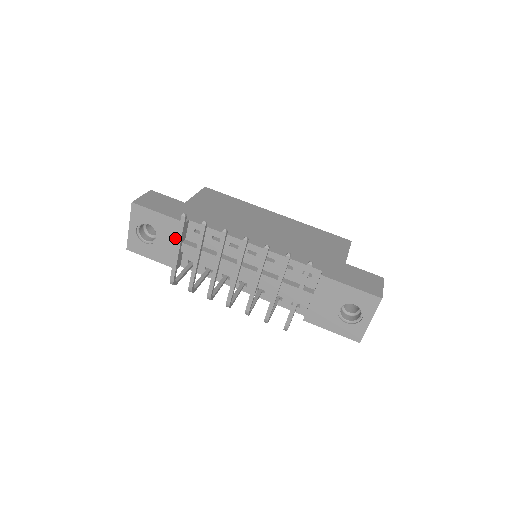
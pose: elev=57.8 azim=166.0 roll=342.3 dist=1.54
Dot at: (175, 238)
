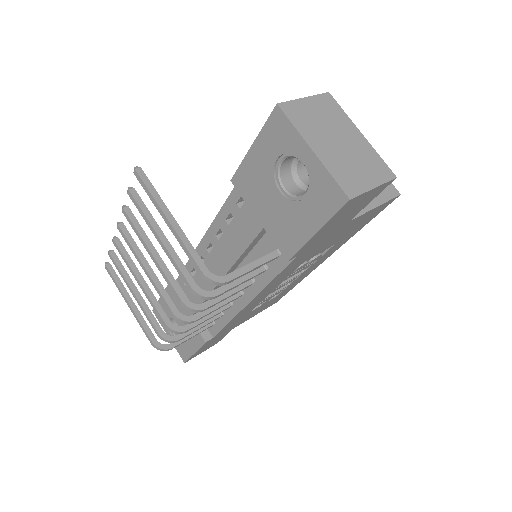
Dot at: (179, 309)
